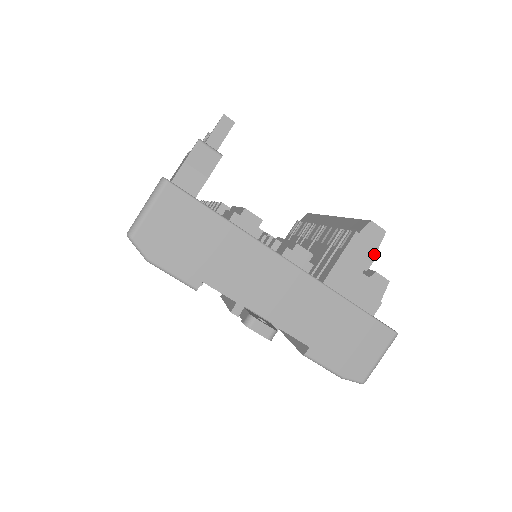
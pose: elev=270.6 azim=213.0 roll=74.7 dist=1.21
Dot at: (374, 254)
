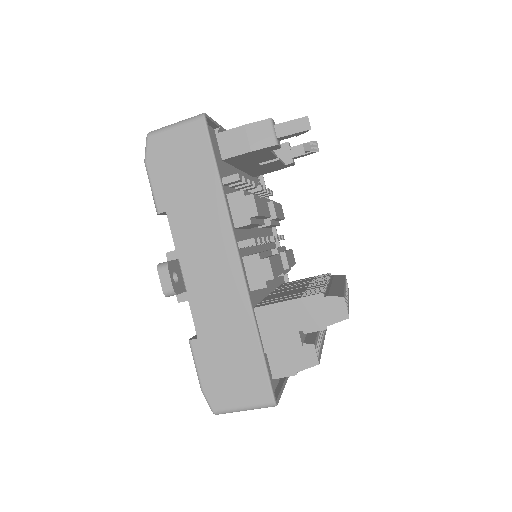
Dot at: (322, 326)
